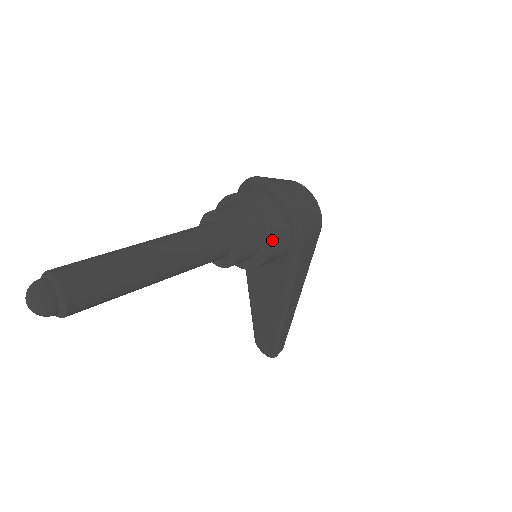
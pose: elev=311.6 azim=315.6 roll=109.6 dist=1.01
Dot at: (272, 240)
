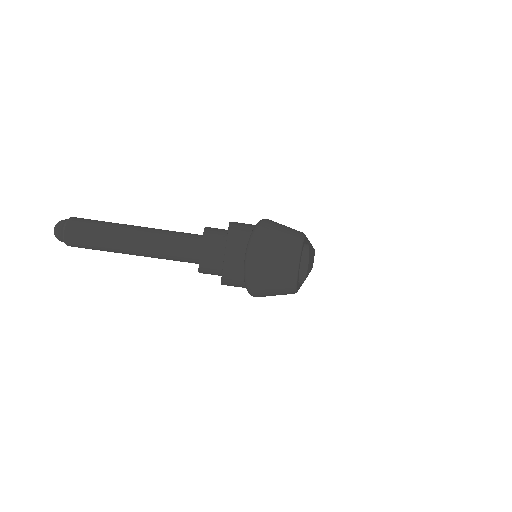
Dot at: (225, 284)
